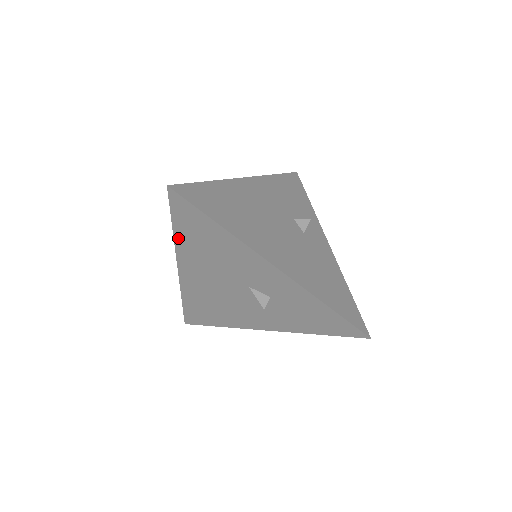
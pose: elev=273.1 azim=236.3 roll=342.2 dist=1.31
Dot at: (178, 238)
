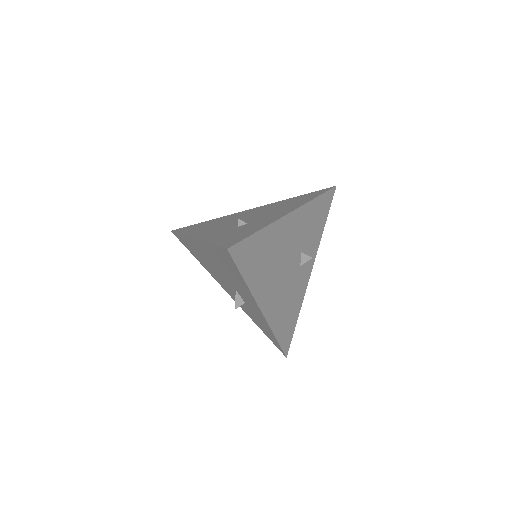
Dot at: (209, 246)
